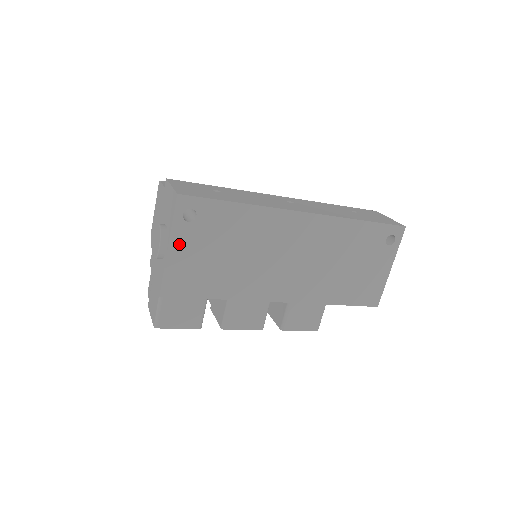
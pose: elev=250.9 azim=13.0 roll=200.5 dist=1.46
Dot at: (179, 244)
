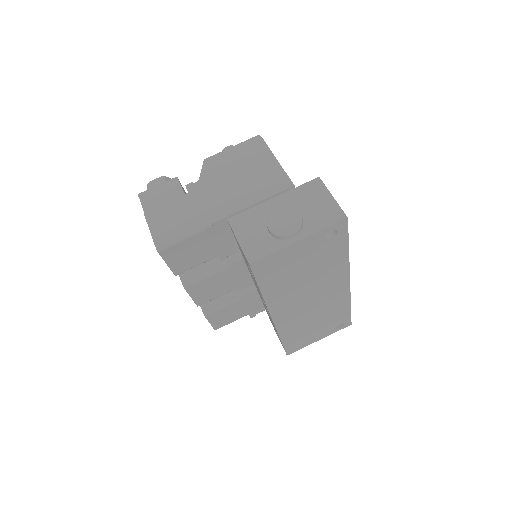
Dot at: (304, 244)
